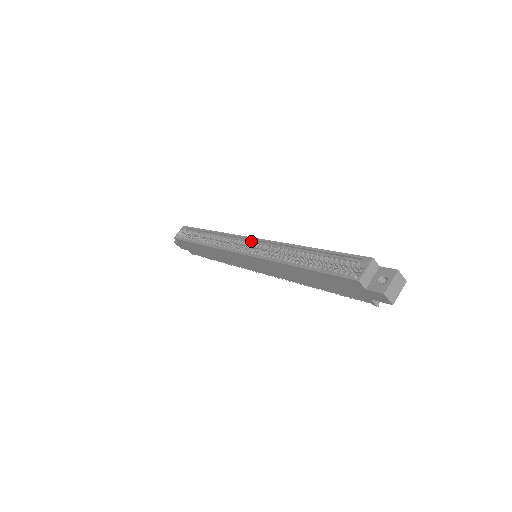
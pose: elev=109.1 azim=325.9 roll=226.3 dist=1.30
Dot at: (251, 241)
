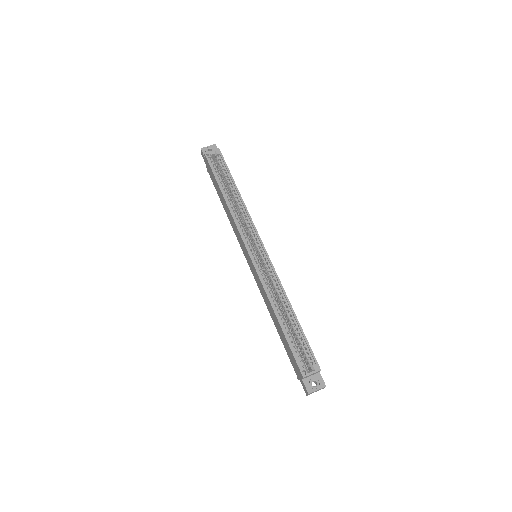
Dot at: (262, 249)
